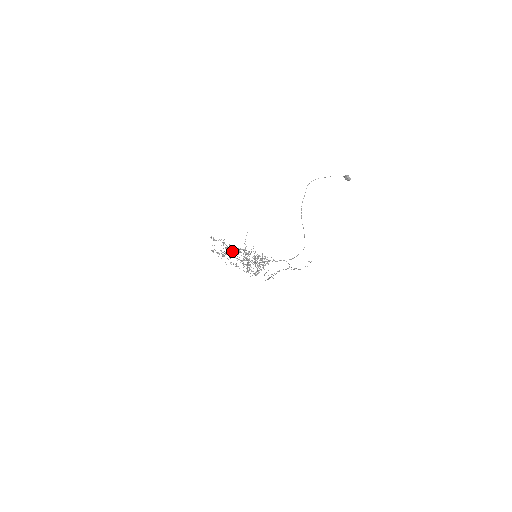
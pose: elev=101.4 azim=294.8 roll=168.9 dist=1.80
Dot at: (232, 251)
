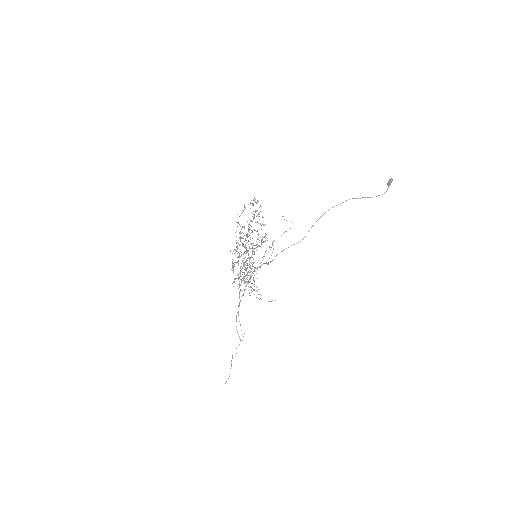
Dot at: (244, 274)
